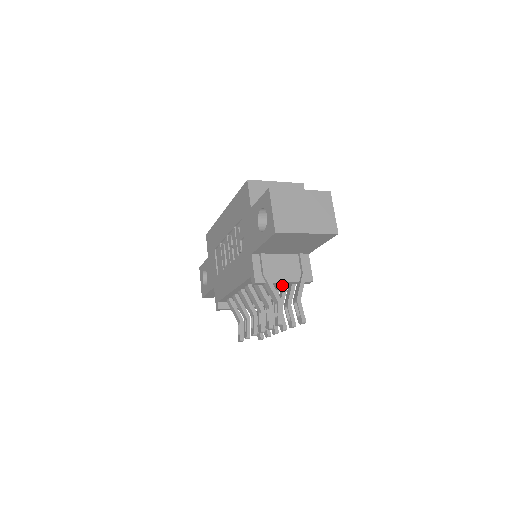
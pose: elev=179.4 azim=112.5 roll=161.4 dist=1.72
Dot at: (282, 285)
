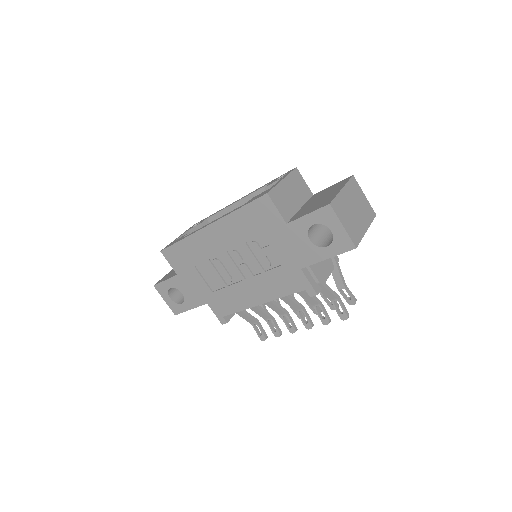
Dot at: occluded
